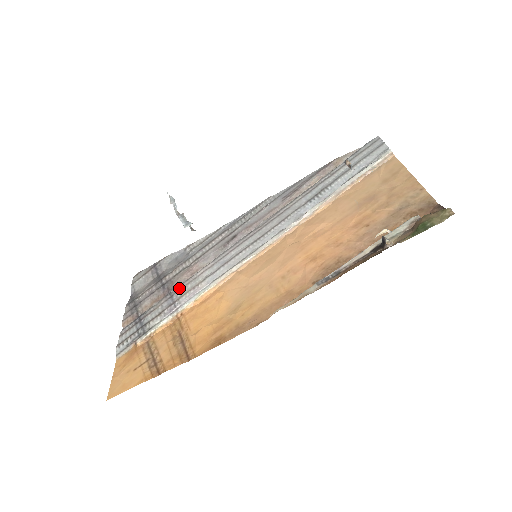
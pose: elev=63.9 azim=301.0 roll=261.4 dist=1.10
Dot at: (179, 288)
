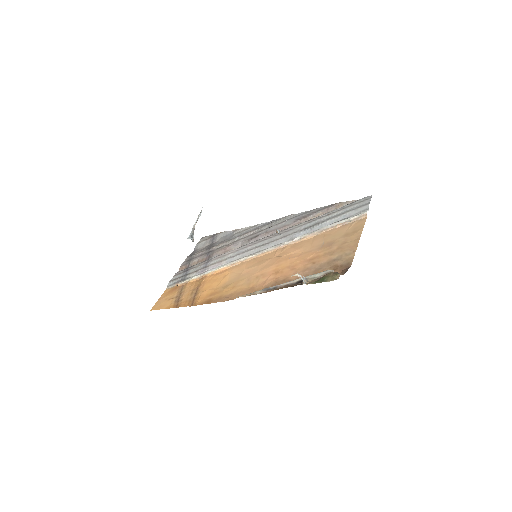
Dot at: (213, 259)
